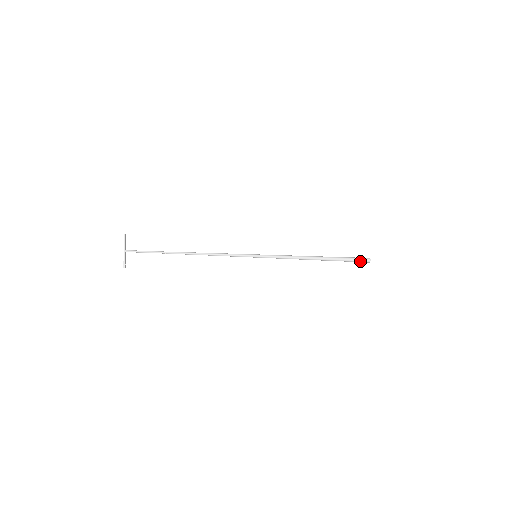
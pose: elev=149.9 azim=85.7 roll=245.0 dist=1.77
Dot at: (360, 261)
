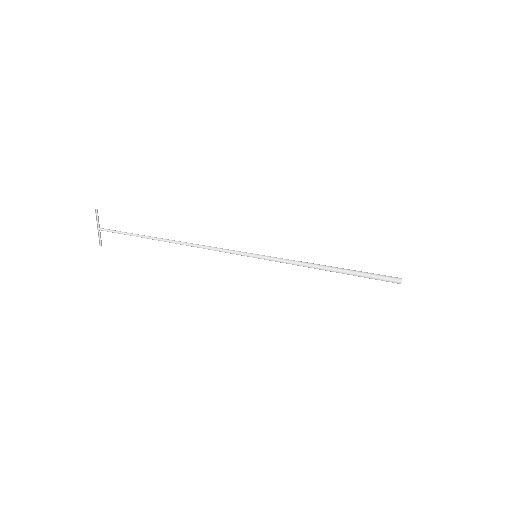
Dot at: (388, 281)
